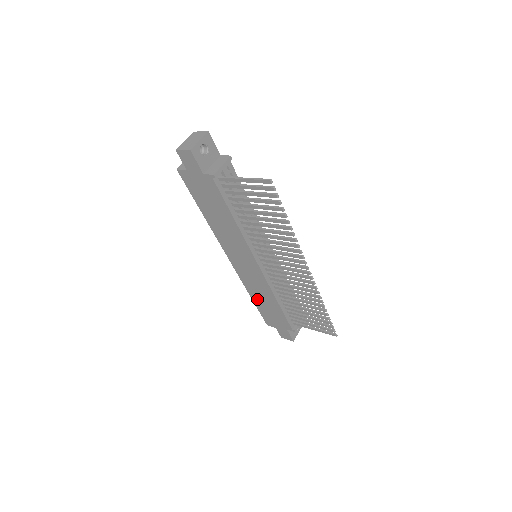
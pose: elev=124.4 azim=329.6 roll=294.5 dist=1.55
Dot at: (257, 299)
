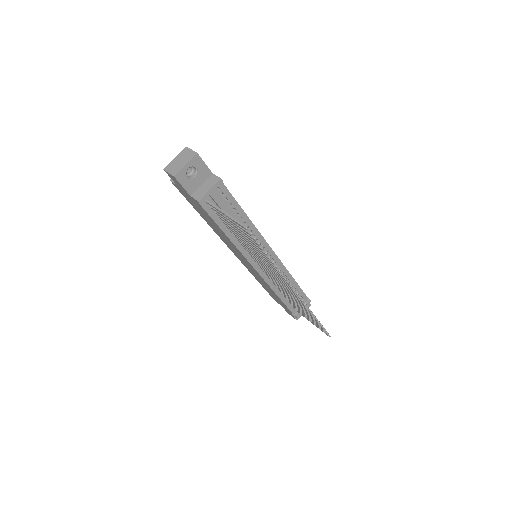
Dot at: (262, 284)
